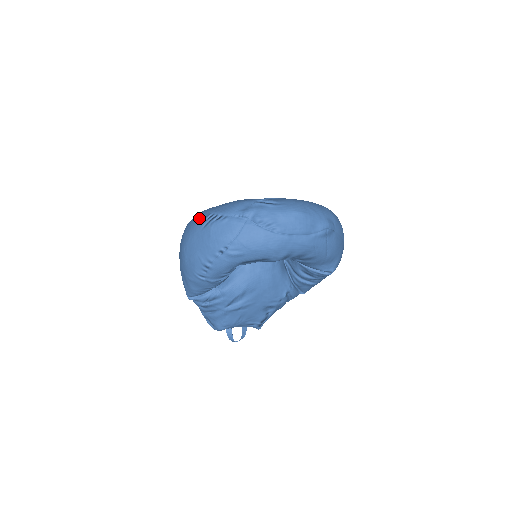
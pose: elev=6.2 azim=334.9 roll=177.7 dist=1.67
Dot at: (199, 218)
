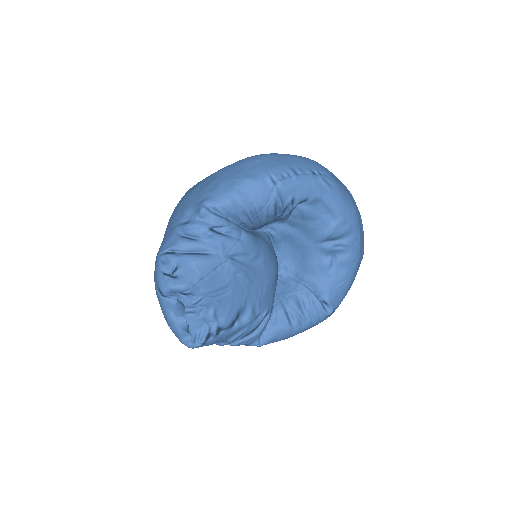
Dot at: occluded
